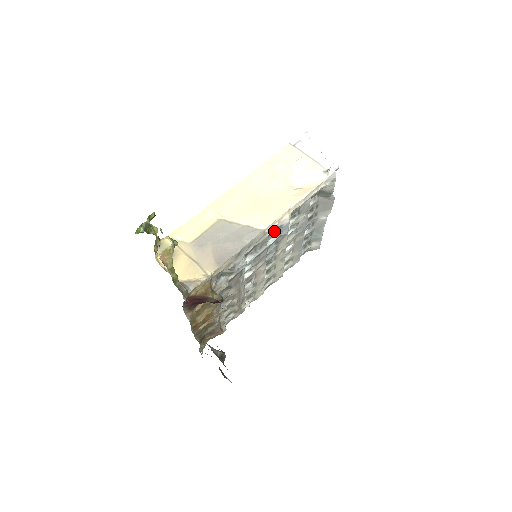
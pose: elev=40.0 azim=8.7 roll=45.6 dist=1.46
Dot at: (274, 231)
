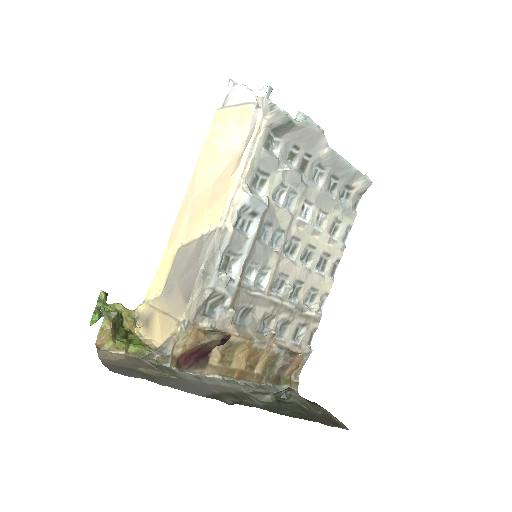
Dot at: (244, 217)
